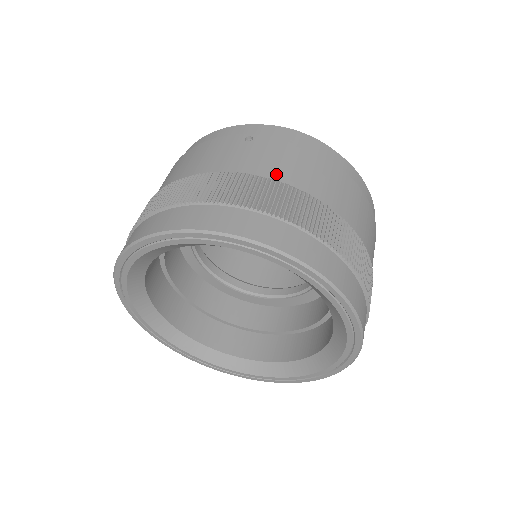
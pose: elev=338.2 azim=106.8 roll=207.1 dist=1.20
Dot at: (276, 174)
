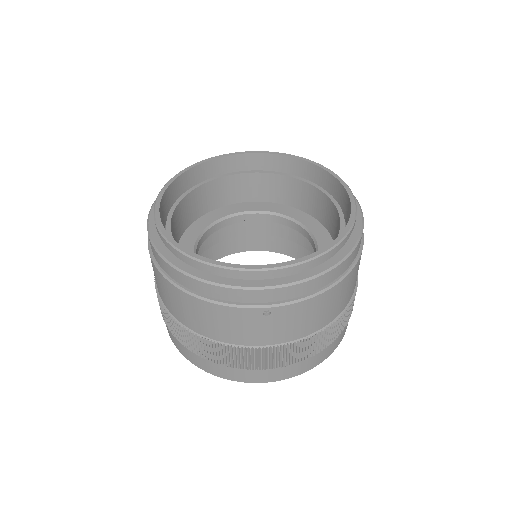
Dot at: (300, 334)
